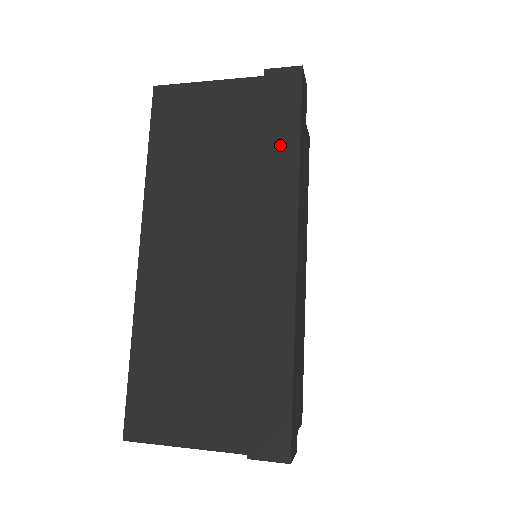
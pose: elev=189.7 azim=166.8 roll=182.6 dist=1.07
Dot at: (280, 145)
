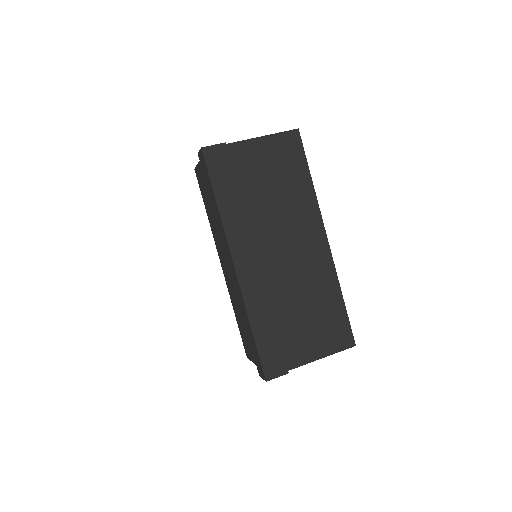
Dot at: (213, 202)
